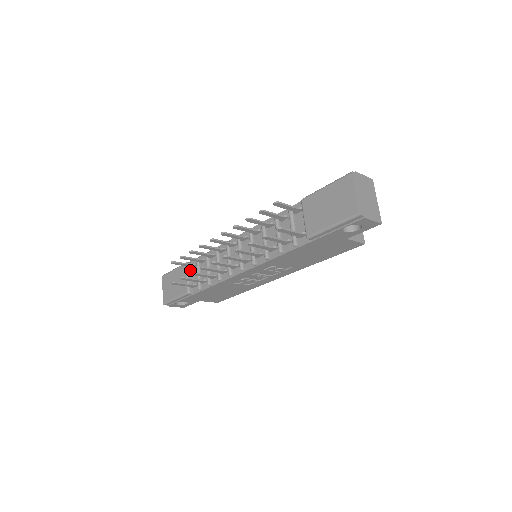
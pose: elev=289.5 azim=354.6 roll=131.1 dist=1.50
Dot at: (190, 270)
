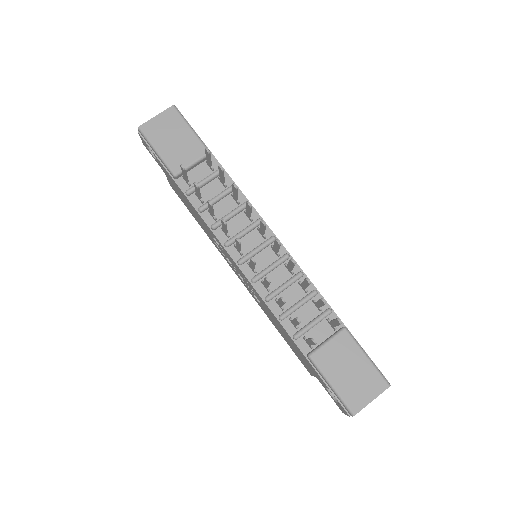
Dot at: (202, 161)
